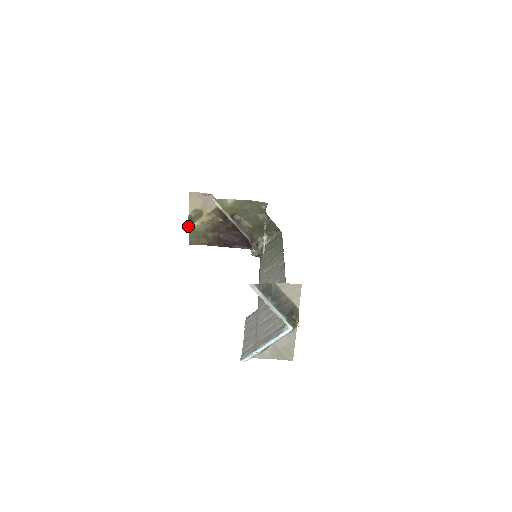
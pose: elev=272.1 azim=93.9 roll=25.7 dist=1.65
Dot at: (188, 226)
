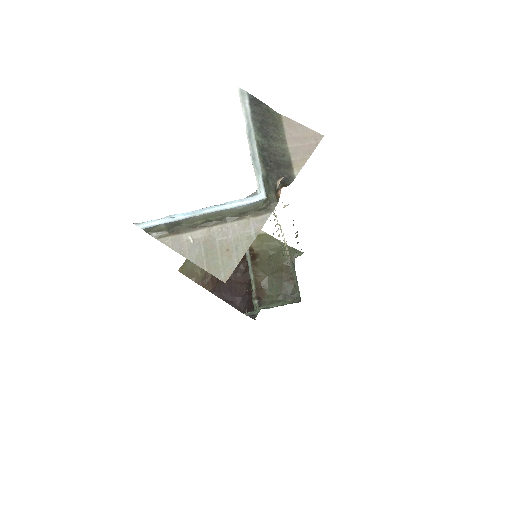
Dot at: occluded
